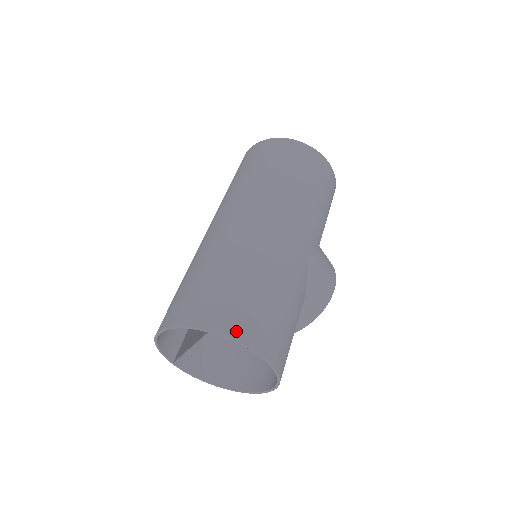
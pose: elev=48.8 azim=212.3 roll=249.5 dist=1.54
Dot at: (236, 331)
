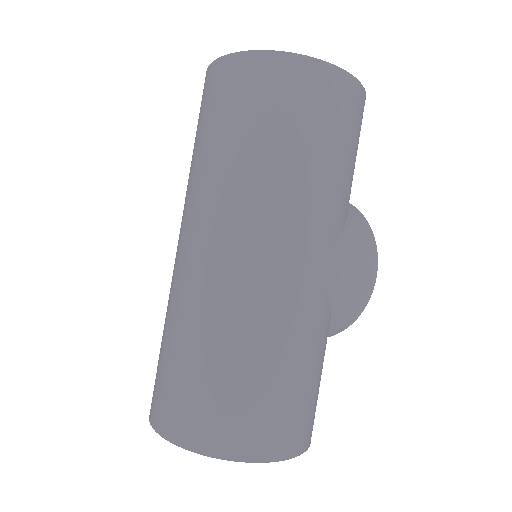
Dot at: (232, 448)
